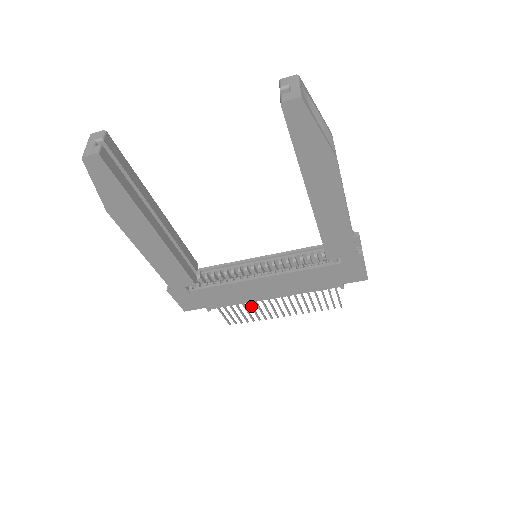
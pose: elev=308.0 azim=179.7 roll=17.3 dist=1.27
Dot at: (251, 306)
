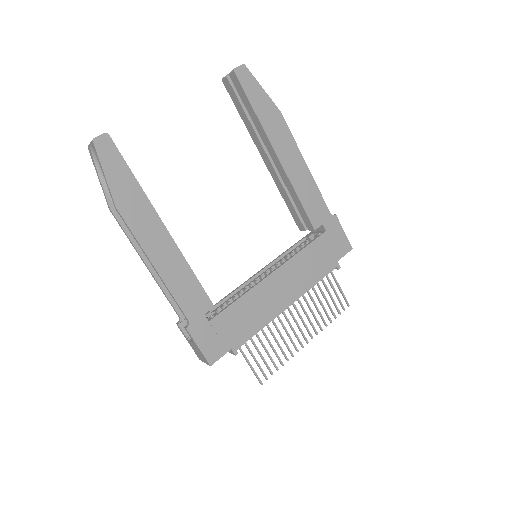
Dot at: (273, 335)
